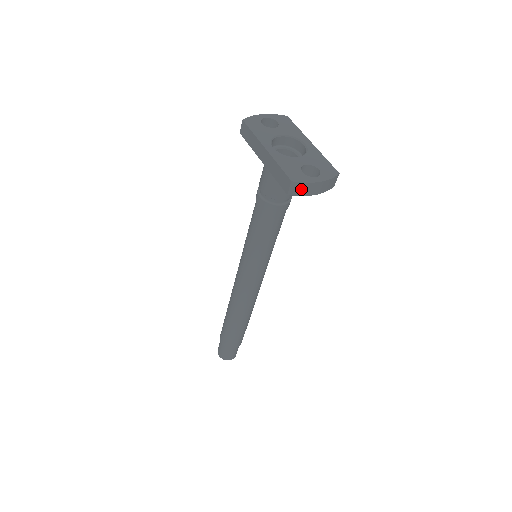
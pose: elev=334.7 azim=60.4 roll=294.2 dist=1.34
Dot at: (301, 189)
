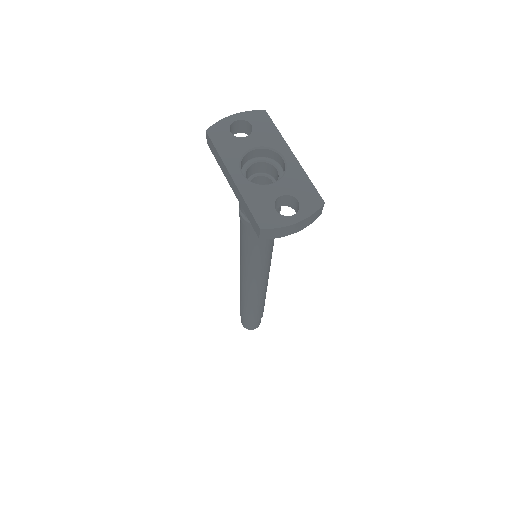
Dot at: (274, 233)
